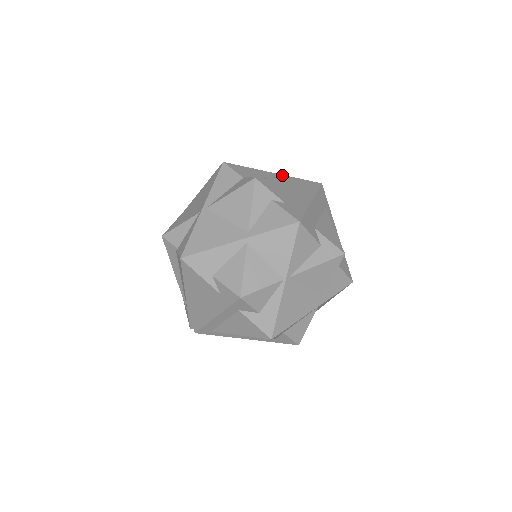
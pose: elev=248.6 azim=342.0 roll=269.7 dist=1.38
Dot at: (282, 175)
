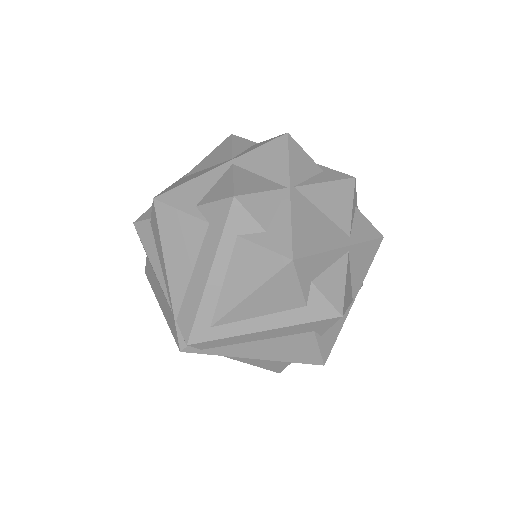
Dot at: occluded
